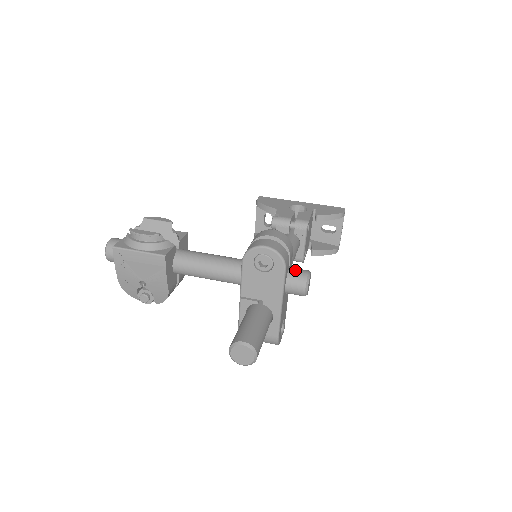
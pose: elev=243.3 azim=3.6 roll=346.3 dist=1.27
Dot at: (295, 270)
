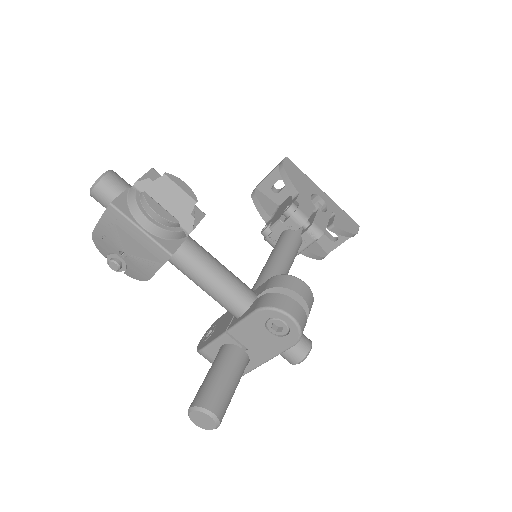
Dot at: occluded
